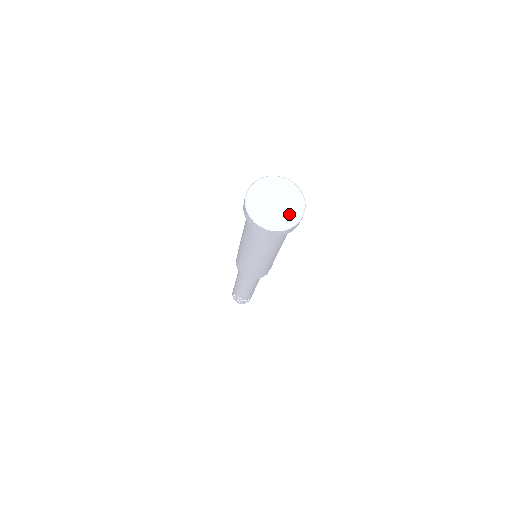
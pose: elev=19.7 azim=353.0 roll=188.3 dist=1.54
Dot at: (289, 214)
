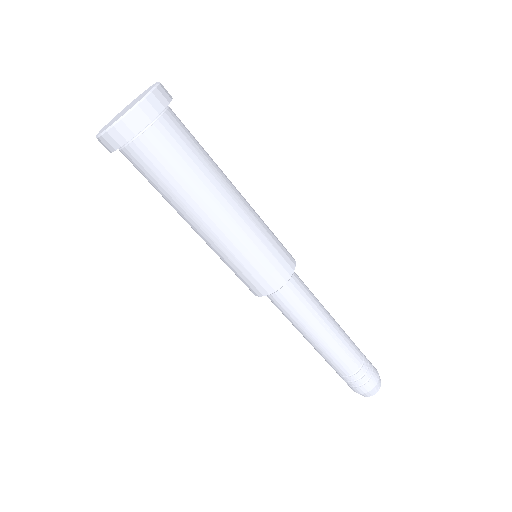
Dot at: (125, 112)
